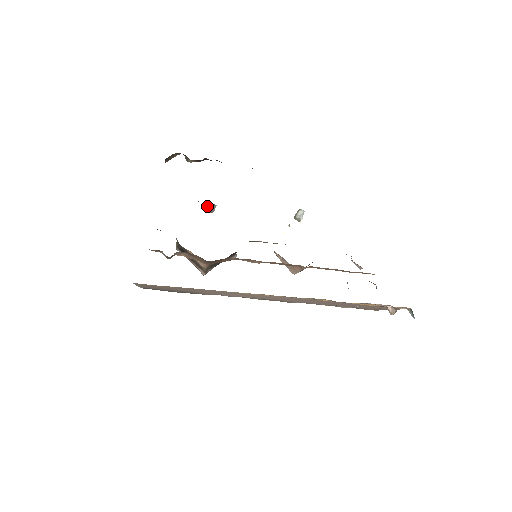
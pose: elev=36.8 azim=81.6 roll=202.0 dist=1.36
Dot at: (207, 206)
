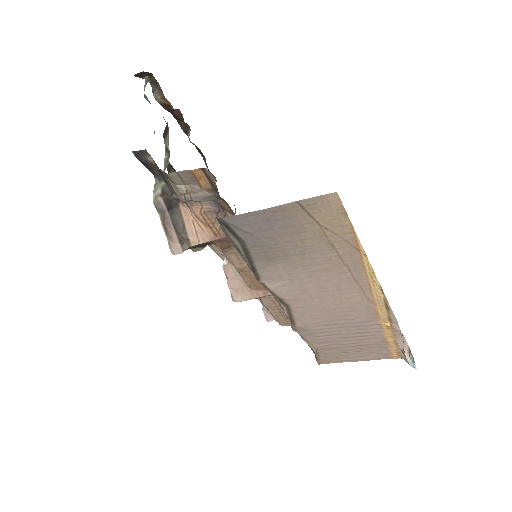
Dot at: (169, 167)
